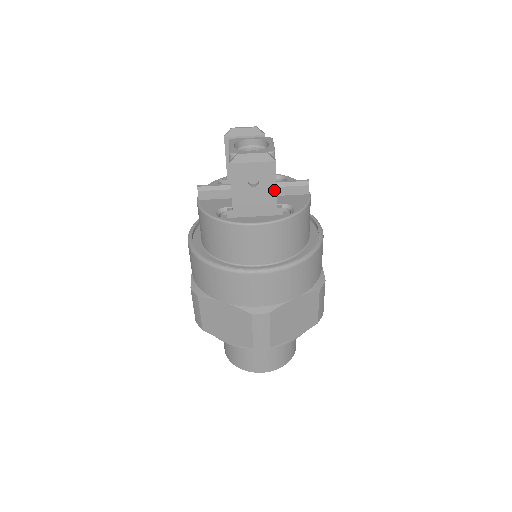
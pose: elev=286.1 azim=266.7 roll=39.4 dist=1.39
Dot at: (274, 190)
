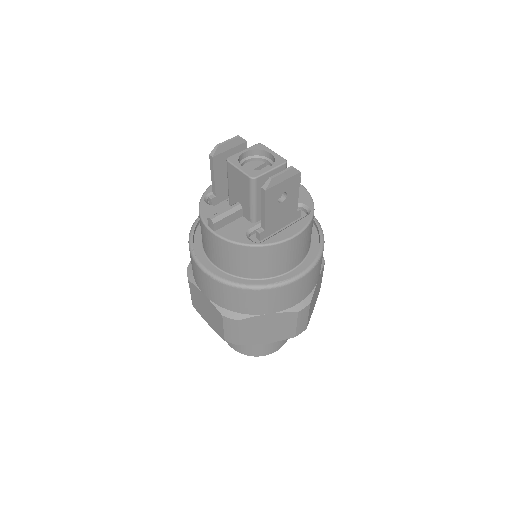
Dot at: (297, 197)
